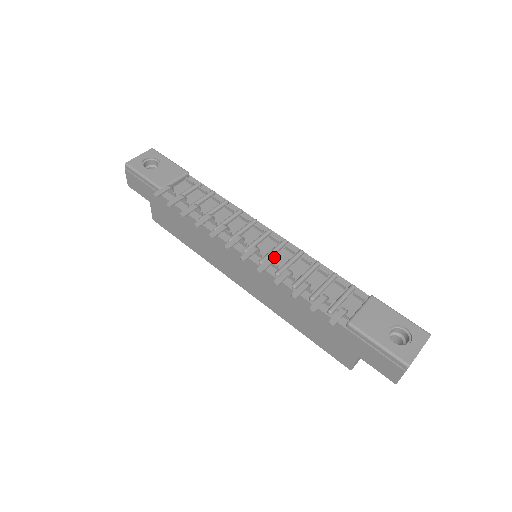
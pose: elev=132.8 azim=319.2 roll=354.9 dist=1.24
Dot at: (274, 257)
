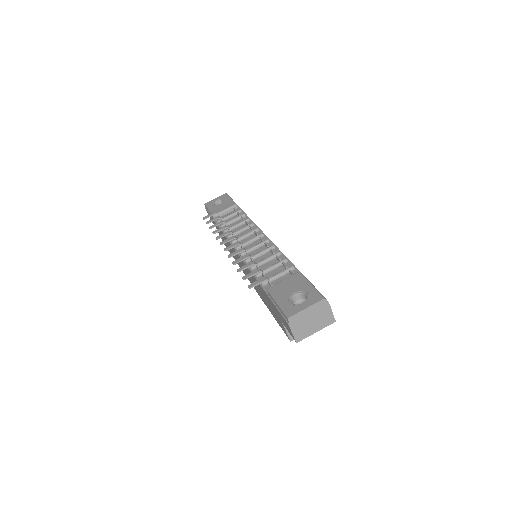
Dot at: (254, 251)
